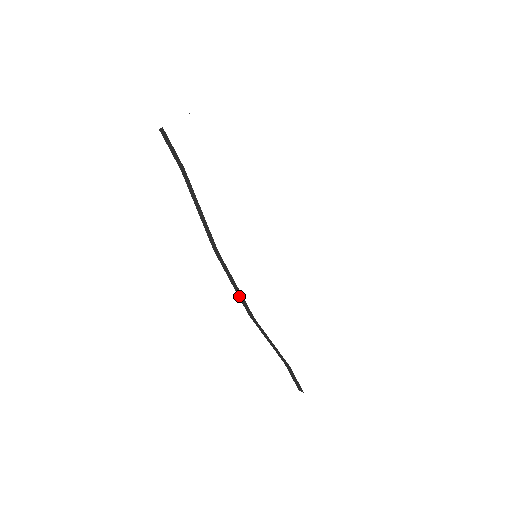
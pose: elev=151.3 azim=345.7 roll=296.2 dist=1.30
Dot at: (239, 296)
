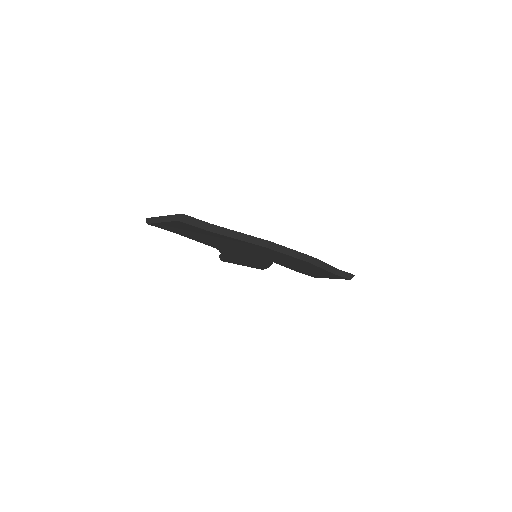
Dot at: (296, 257)
